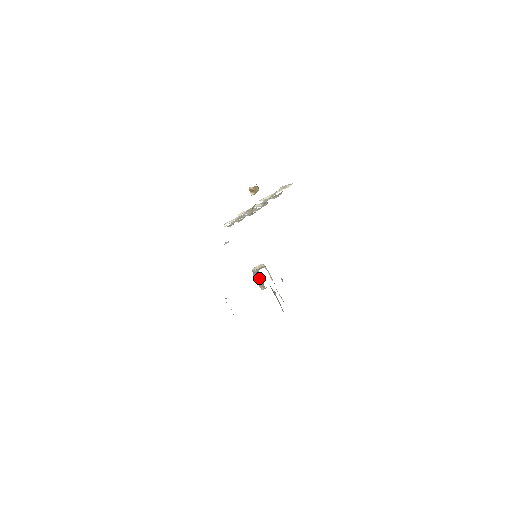
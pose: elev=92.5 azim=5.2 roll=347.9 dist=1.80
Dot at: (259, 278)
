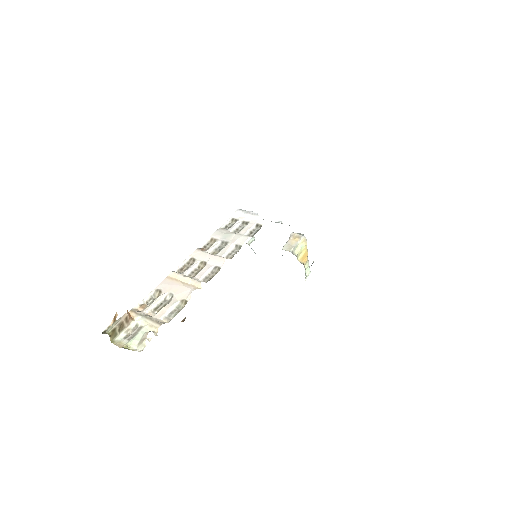
Dot at: occluded
